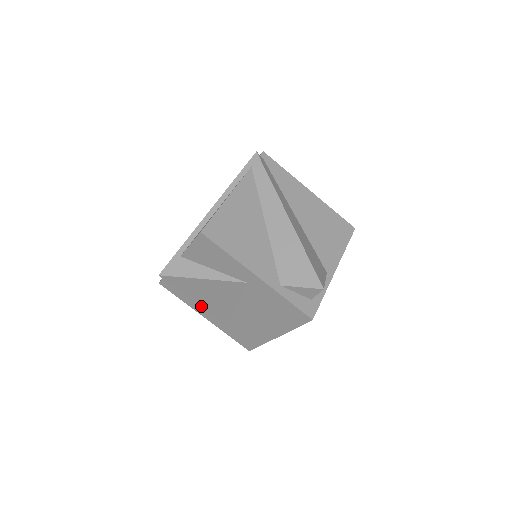
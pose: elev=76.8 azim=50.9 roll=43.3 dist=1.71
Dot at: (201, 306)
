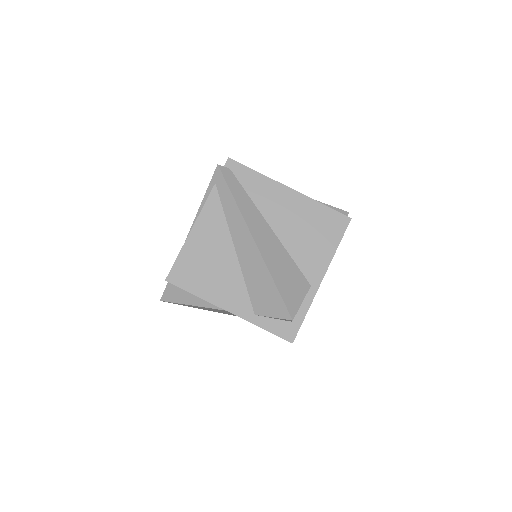
Dot at: (213, 311)
